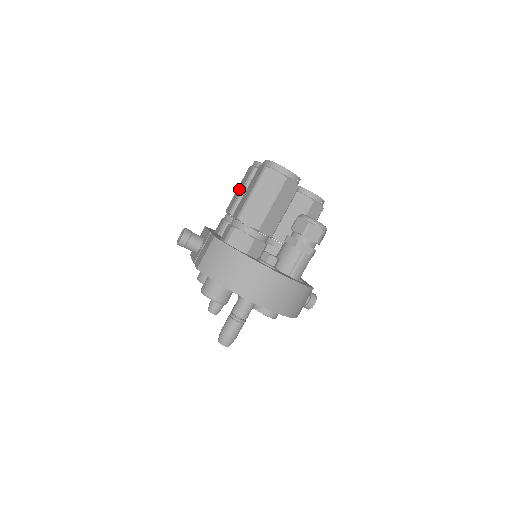
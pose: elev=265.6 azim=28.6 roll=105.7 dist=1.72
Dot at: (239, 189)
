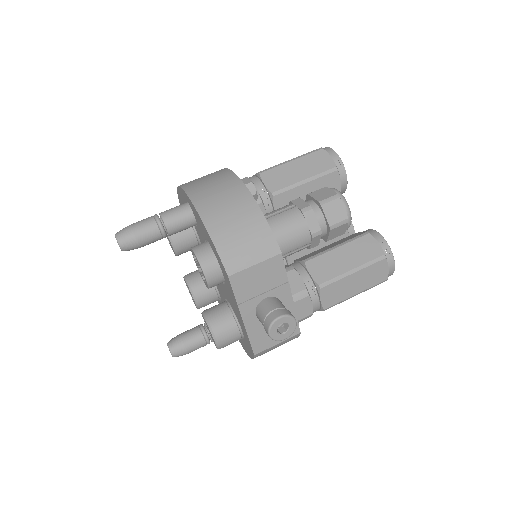
Dot at: occluded
